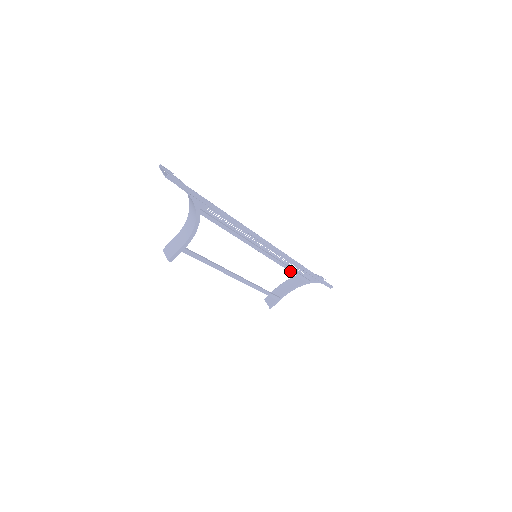
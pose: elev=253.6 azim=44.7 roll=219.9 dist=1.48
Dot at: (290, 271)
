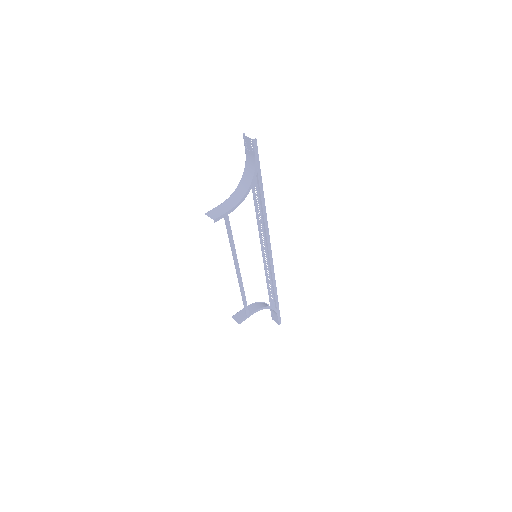
Dot at: (267, 286)
